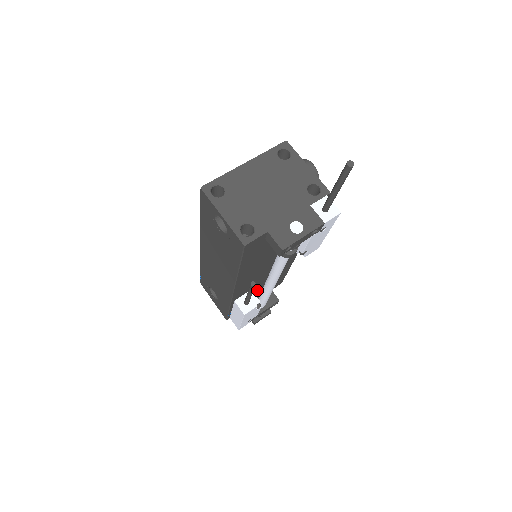
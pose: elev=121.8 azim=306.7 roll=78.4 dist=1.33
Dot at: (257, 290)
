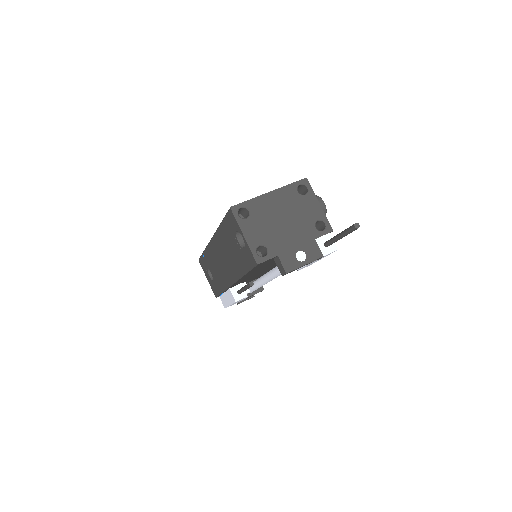
Dot at: (249, 280)
